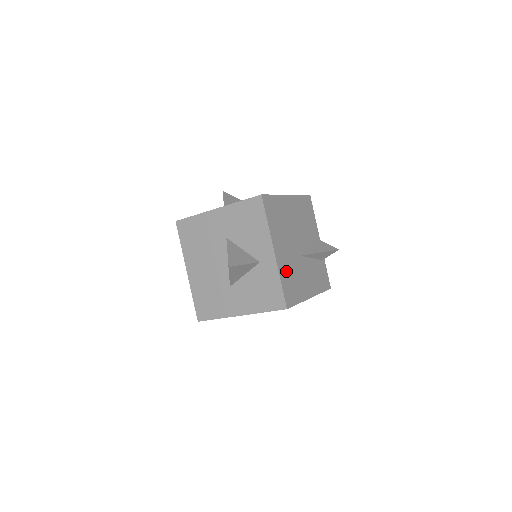
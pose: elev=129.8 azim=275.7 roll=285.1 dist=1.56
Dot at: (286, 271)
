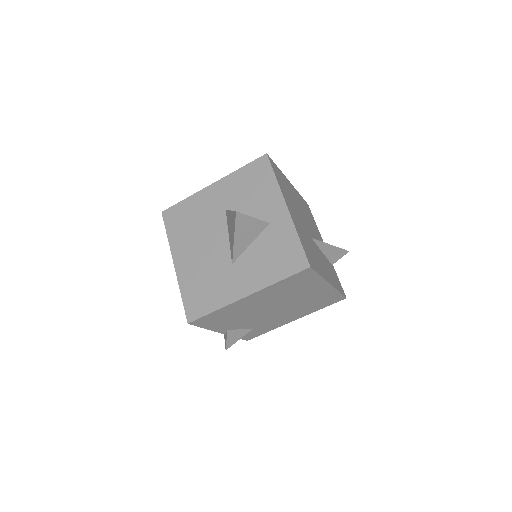
Dot at: (301, 234)
